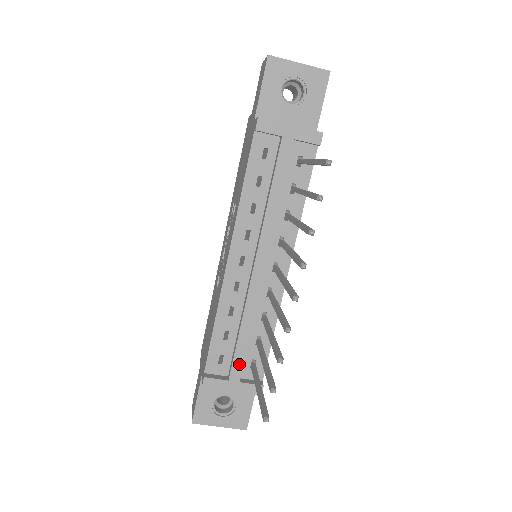
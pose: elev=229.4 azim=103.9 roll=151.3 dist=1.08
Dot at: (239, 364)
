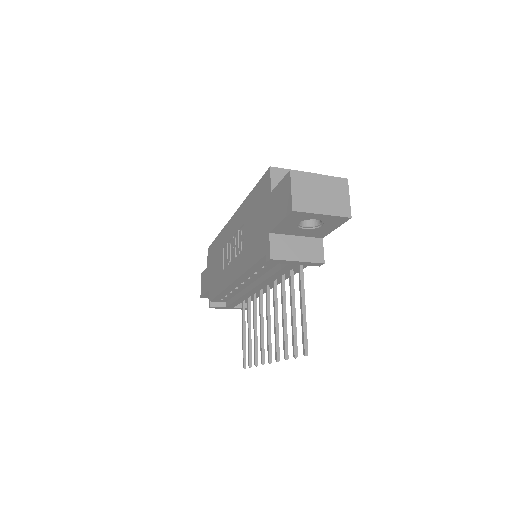
Dot at: (234, 305)
